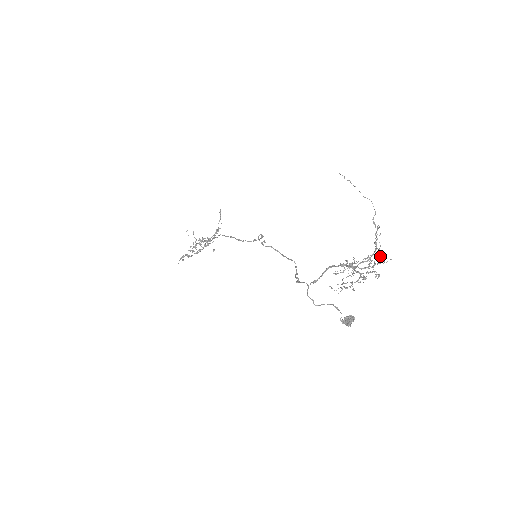
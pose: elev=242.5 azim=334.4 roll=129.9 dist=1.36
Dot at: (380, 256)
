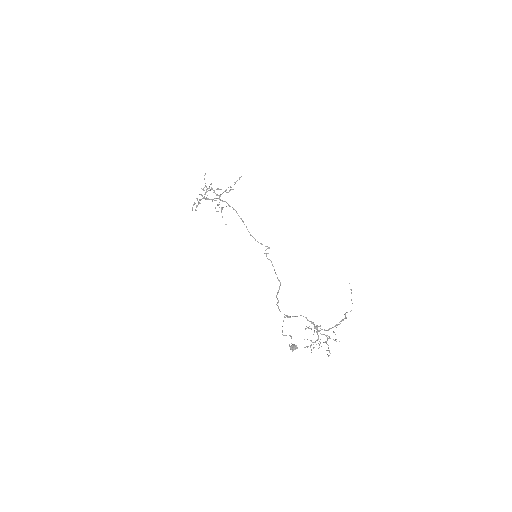
Dot at: (335, 334)
